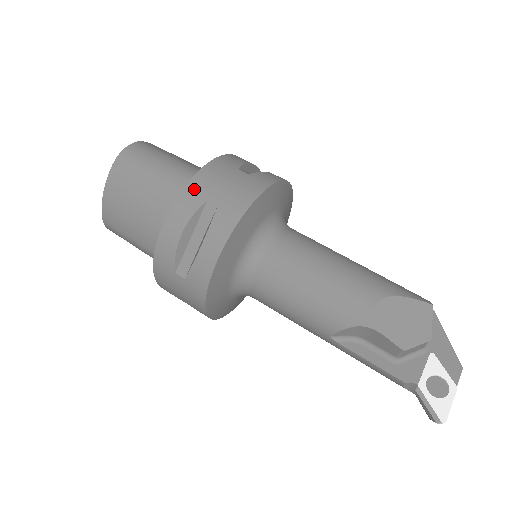
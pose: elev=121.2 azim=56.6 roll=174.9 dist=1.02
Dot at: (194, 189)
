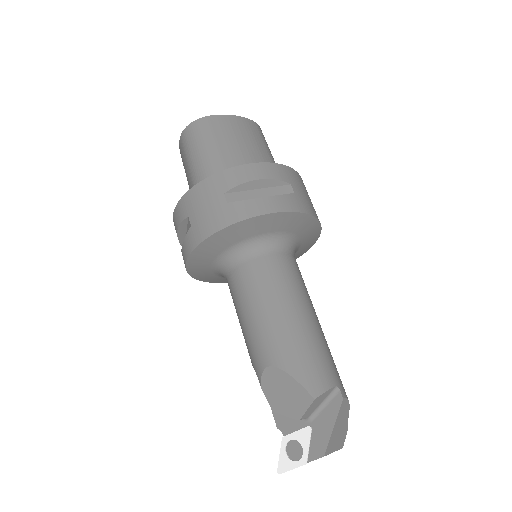
Dot at: (186, 202)
